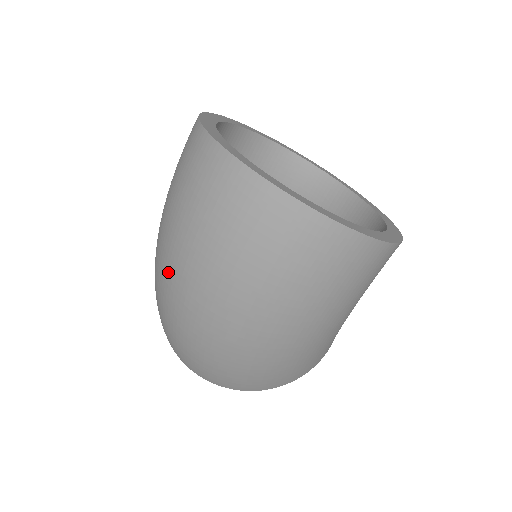
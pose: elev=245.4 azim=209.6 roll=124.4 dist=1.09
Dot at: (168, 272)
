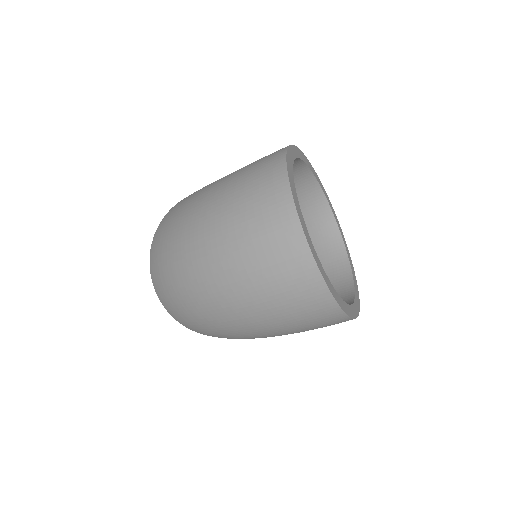
Dot at: (199, 260)
